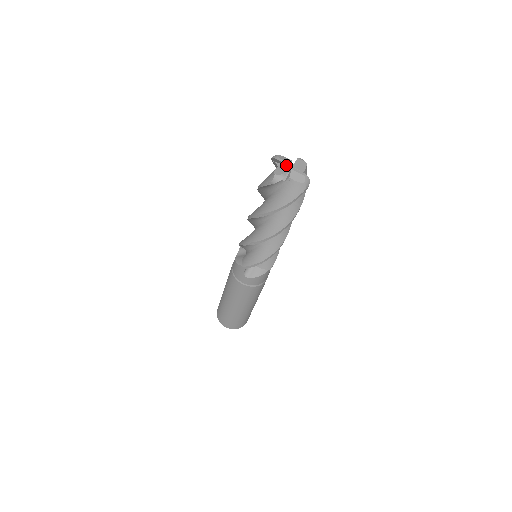
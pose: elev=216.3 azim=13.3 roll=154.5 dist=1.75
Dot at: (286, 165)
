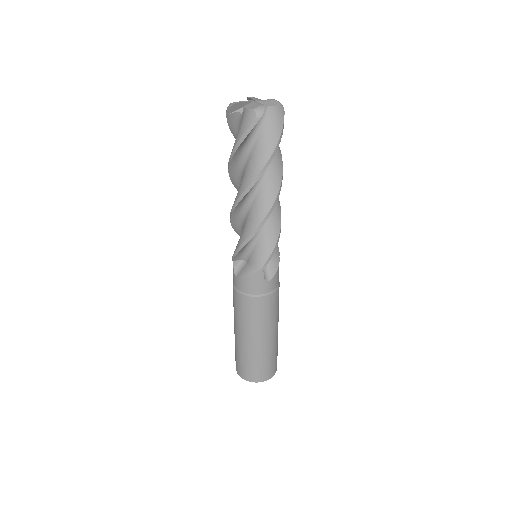
Dot at: occluded
